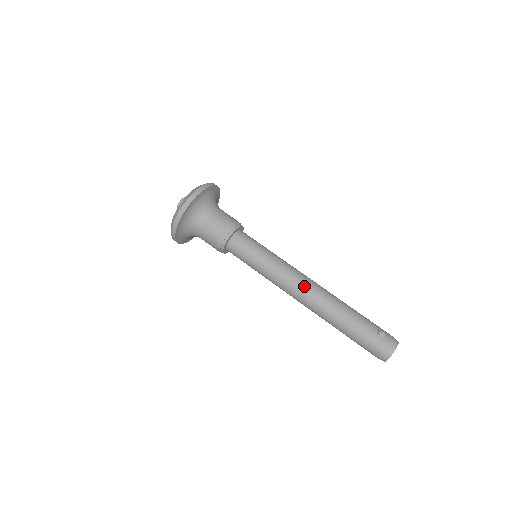
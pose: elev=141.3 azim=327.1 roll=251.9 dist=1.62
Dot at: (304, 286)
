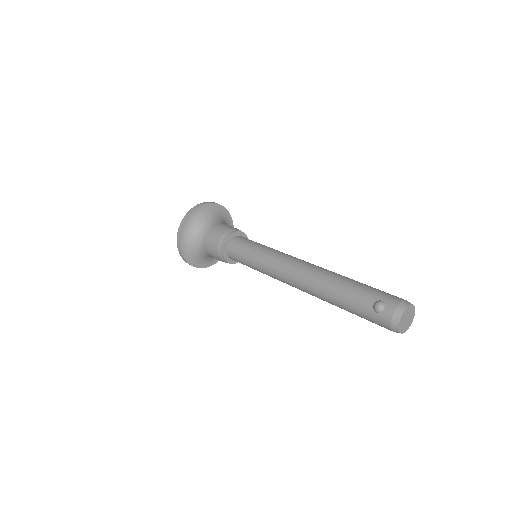
Dot at: (292, 278)
